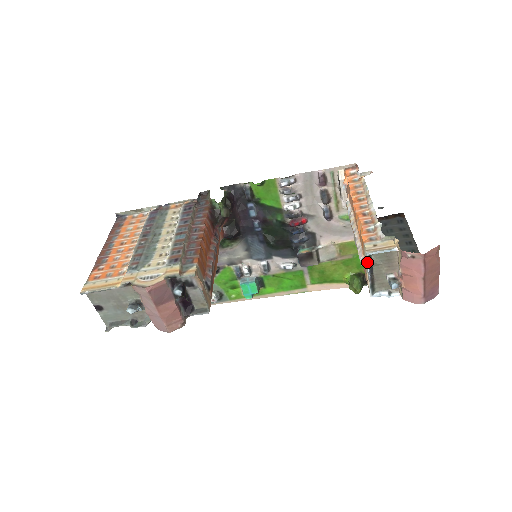
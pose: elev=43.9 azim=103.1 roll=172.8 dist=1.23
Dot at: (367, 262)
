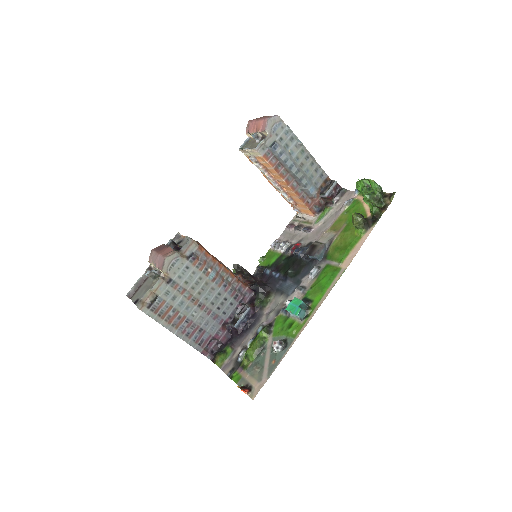
Dot at: (242, 150)
